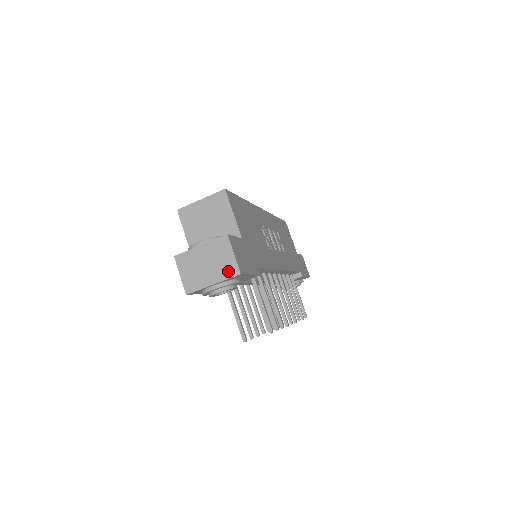
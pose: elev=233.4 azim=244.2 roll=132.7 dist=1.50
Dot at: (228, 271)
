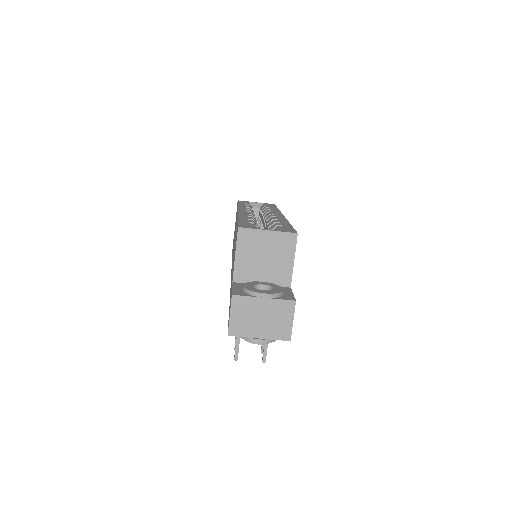
Dot at: (280, 333)
